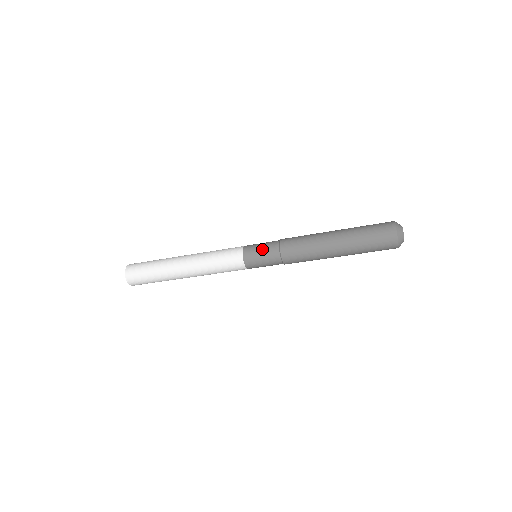
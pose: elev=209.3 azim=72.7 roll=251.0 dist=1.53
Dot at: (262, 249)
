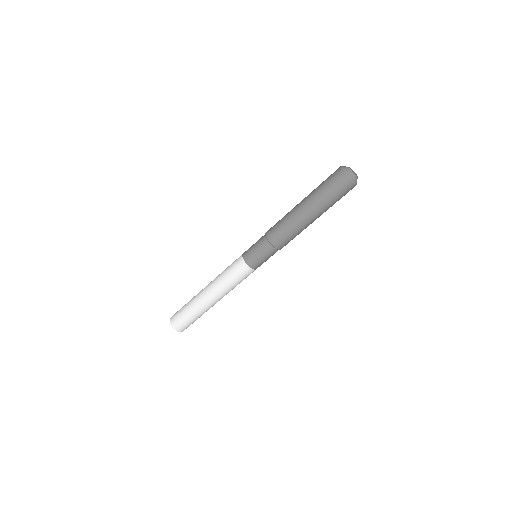
Dot at: (255, 243)
